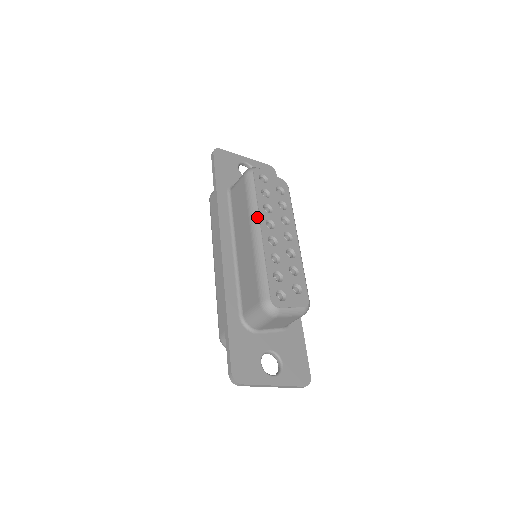
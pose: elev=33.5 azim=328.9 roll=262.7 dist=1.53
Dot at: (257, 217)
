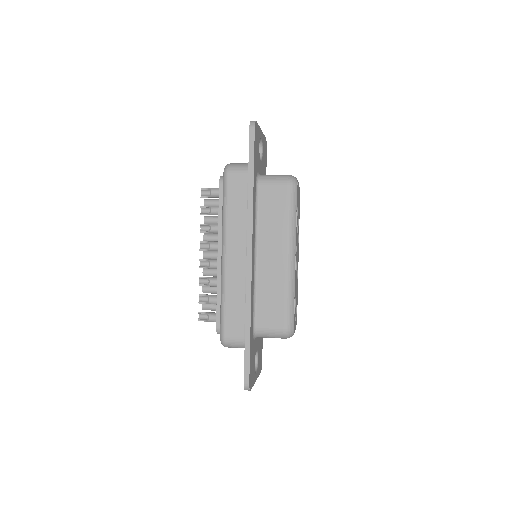
Dot at: (295, 242)
